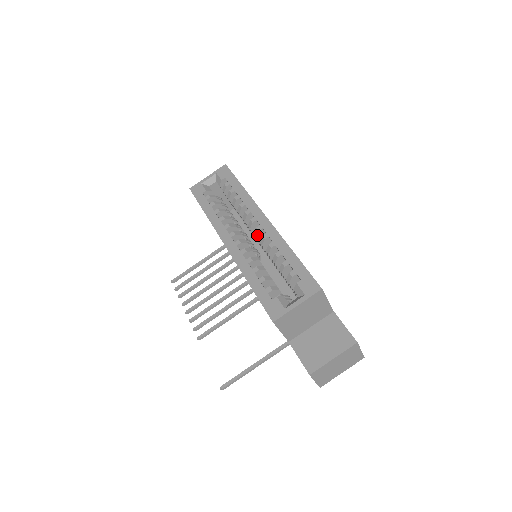
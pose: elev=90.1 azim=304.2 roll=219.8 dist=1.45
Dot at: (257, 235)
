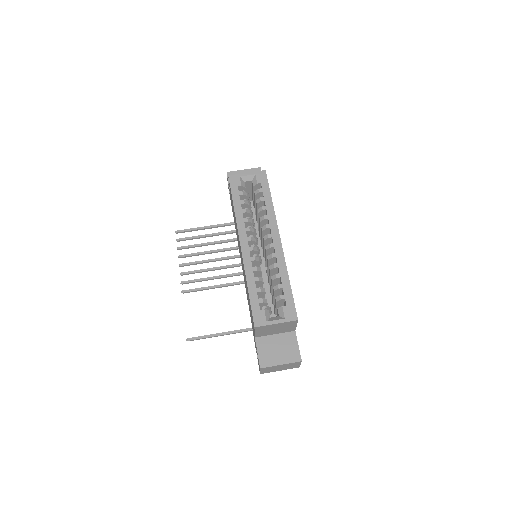
Dot at: (267, 249)
